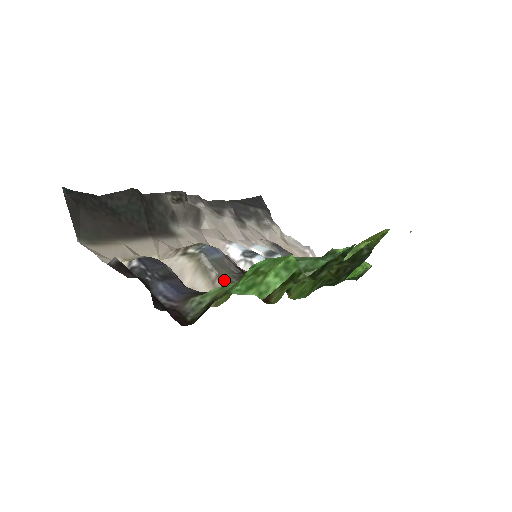
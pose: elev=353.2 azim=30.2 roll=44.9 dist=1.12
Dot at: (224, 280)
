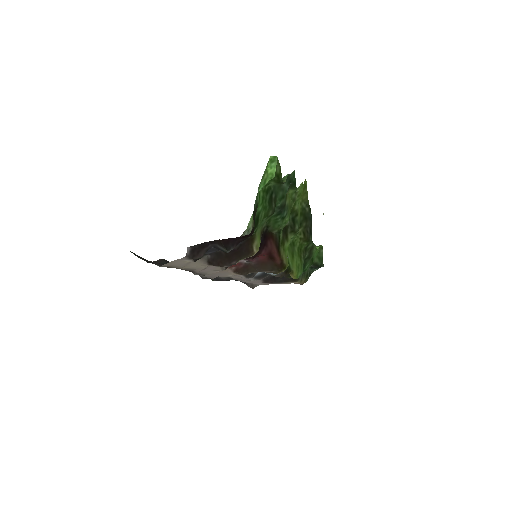
Dot at: occluded
